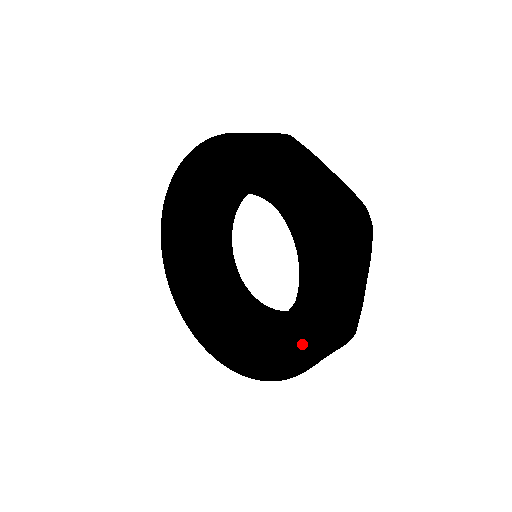
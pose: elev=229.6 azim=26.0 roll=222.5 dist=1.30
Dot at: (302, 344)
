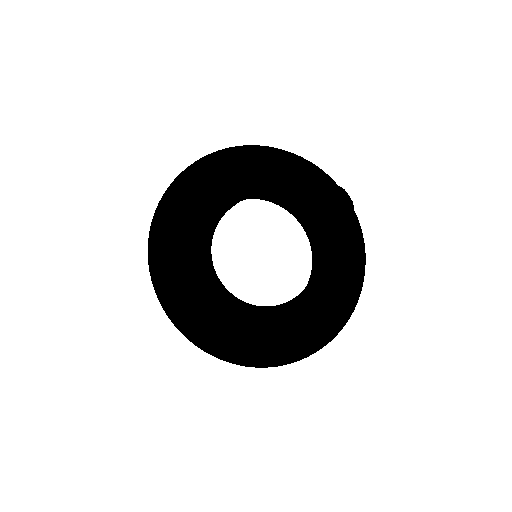
Dot at: (254, 350)
